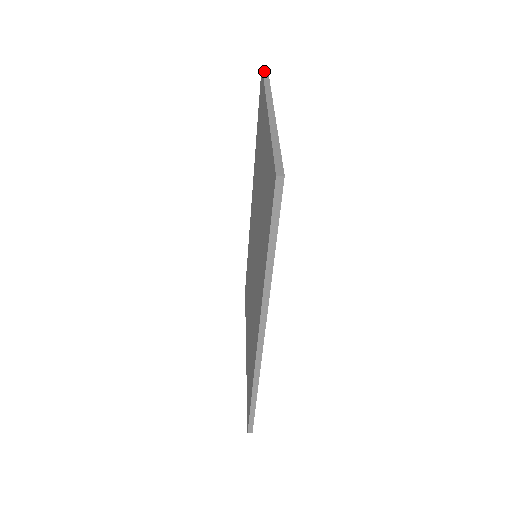
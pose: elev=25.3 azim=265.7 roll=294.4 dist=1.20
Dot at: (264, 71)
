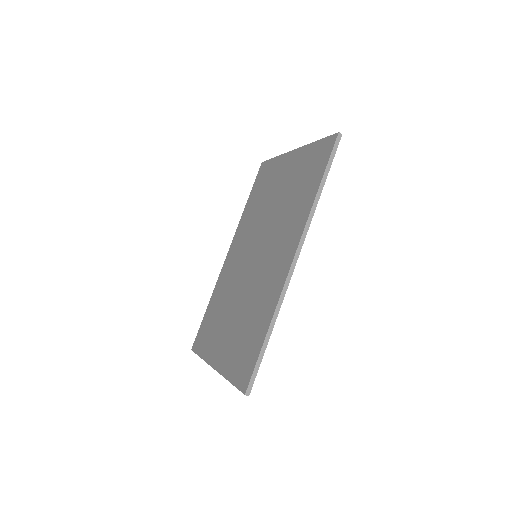
Dot at: (268, 160)
